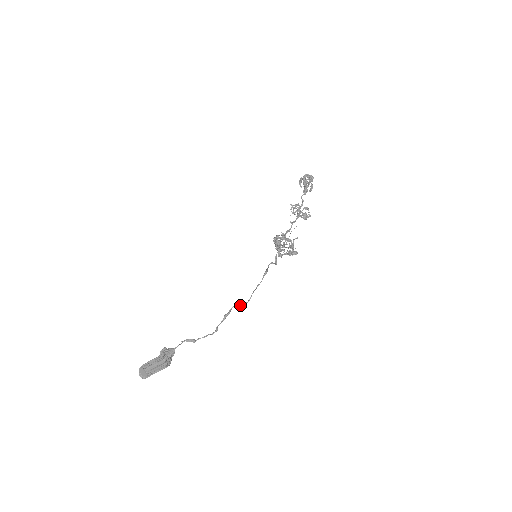
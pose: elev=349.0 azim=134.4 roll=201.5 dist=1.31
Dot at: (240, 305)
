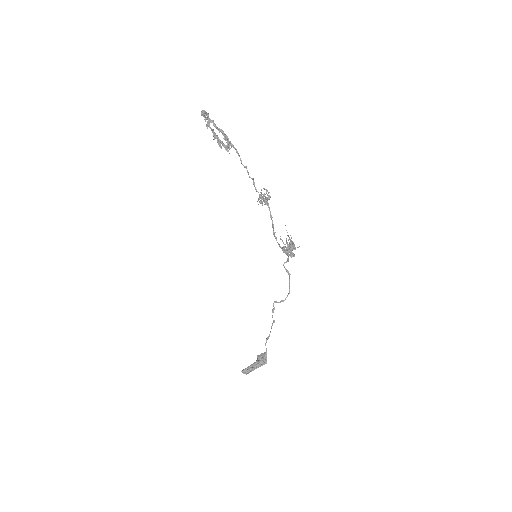
Dot at: (282, 301)
